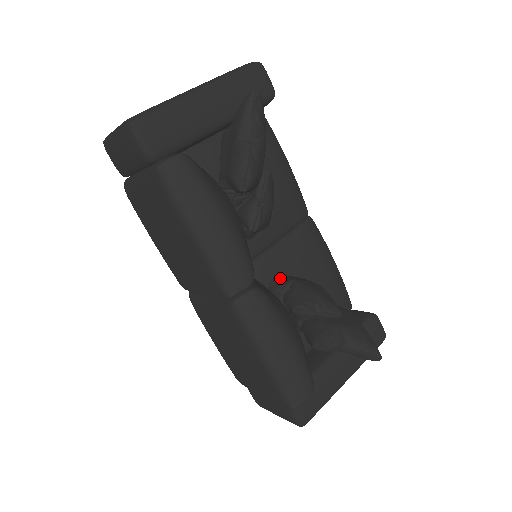
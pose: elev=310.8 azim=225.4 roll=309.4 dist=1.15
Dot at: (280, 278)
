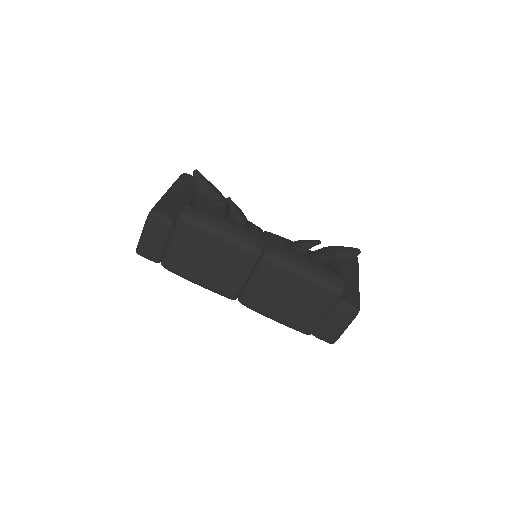
Dot at: occluded
